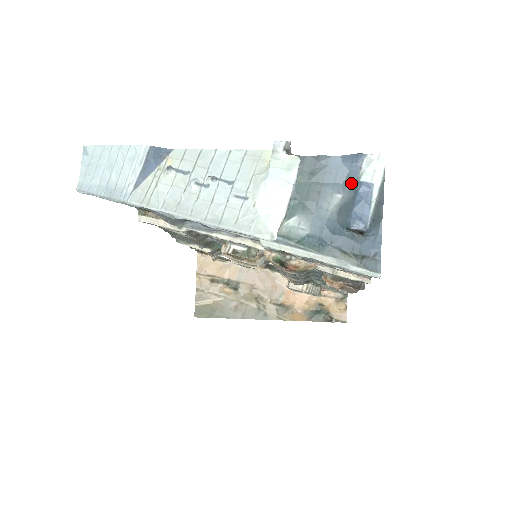
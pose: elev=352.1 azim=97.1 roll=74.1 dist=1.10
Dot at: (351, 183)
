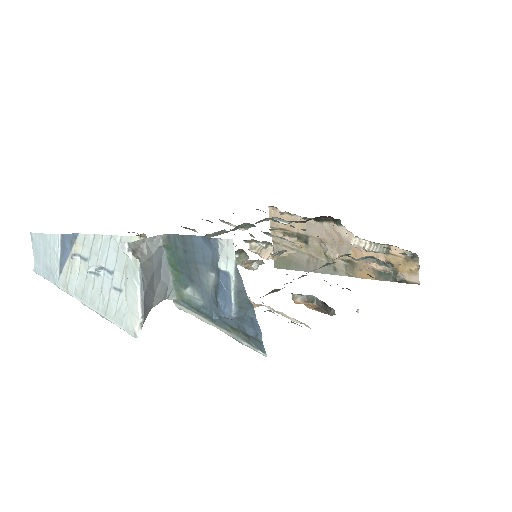
Dot at: (215, 265)
